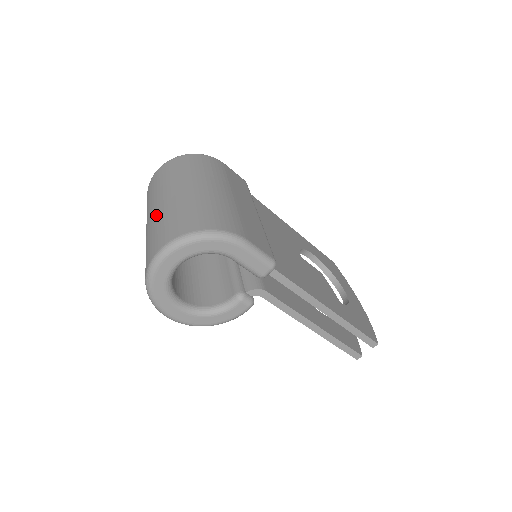
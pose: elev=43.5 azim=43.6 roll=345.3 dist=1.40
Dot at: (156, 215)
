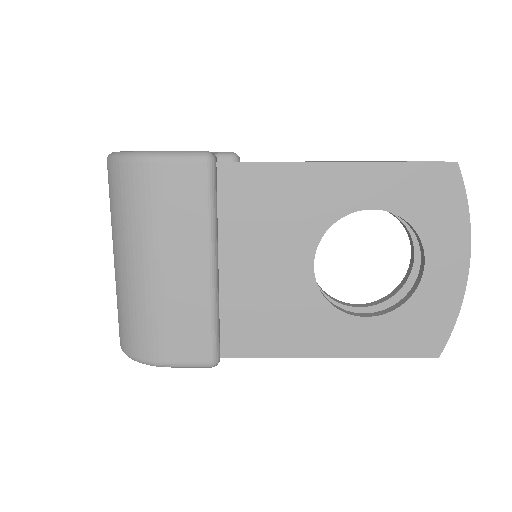
Dot at: occluded
